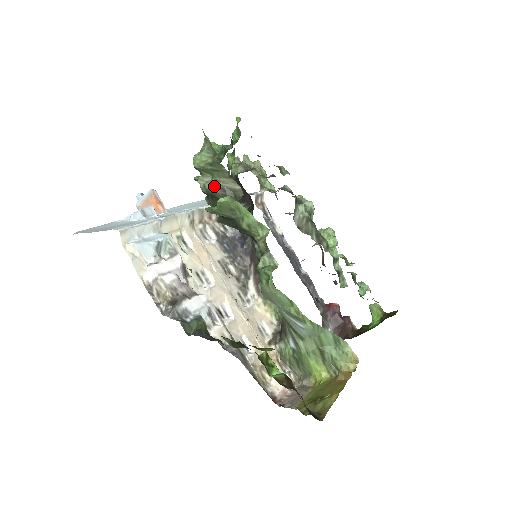
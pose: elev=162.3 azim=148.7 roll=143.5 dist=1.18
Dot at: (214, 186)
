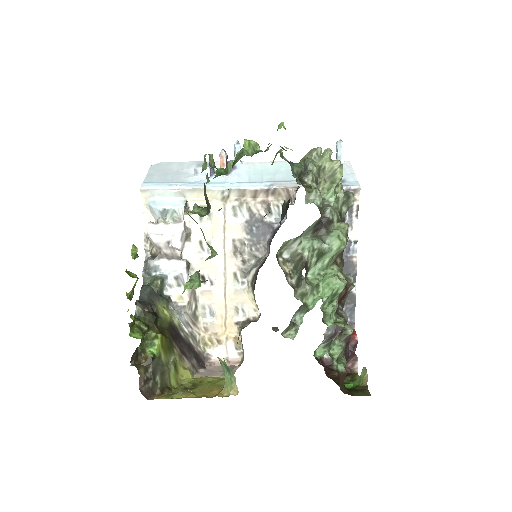
Dot at: occluded
